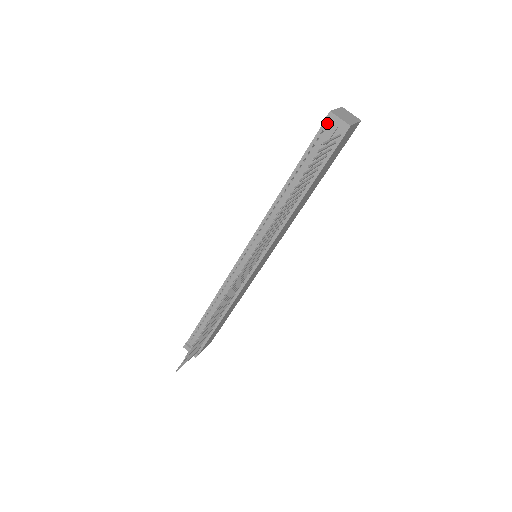
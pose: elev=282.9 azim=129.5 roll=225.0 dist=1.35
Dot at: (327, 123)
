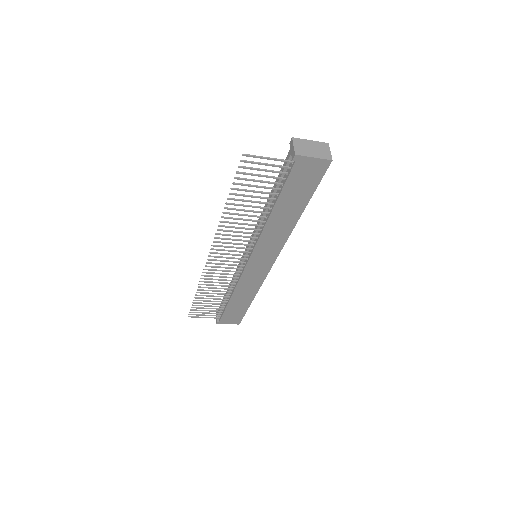
Dot at: occluded
